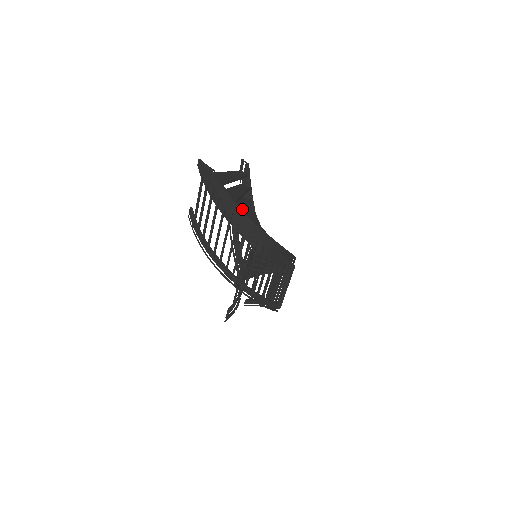
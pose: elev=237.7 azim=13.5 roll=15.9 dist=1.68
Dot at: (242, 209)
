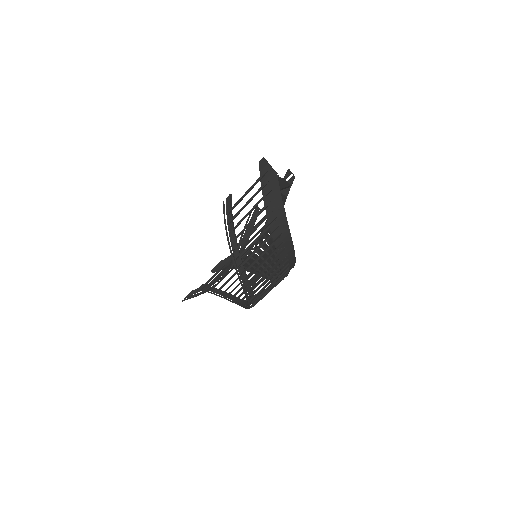
Dot at: occluded
